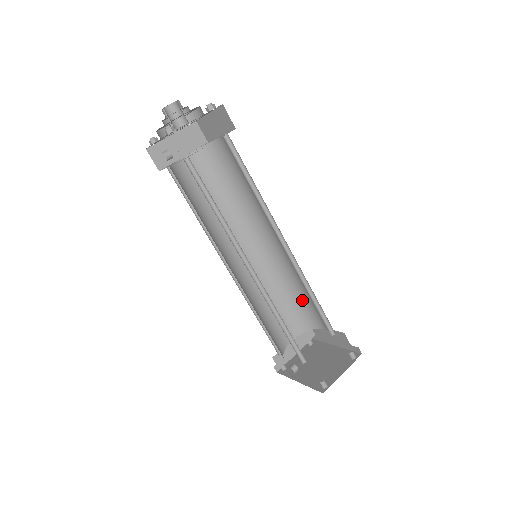
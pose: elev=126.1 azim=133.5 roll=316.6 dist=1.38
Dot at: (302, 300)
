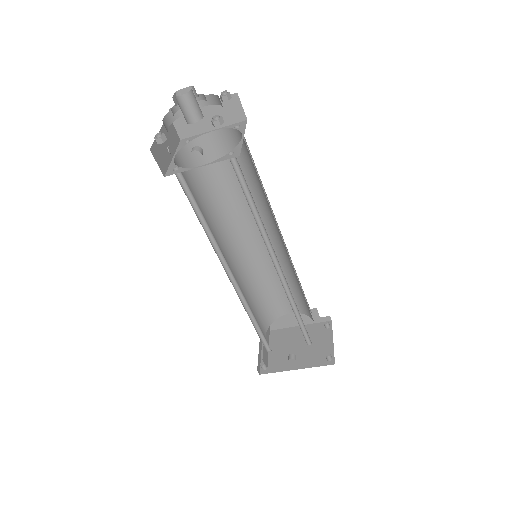
Dot at: (271, 293)
